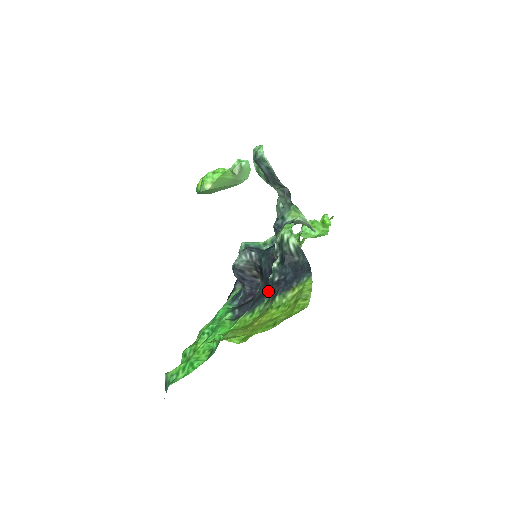
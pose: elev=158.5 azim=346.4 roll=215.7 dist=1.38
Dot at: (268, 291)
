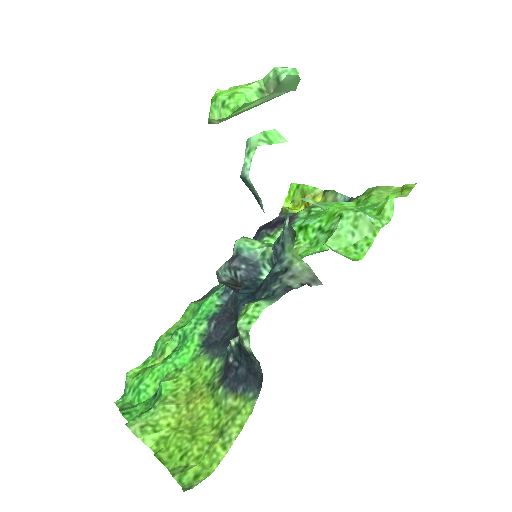
Dot at: (226, 357)
